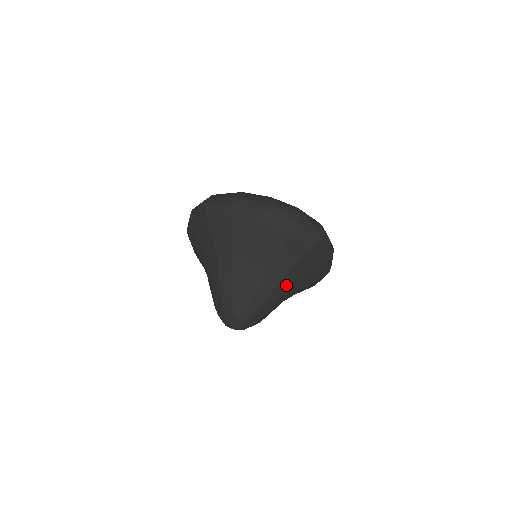
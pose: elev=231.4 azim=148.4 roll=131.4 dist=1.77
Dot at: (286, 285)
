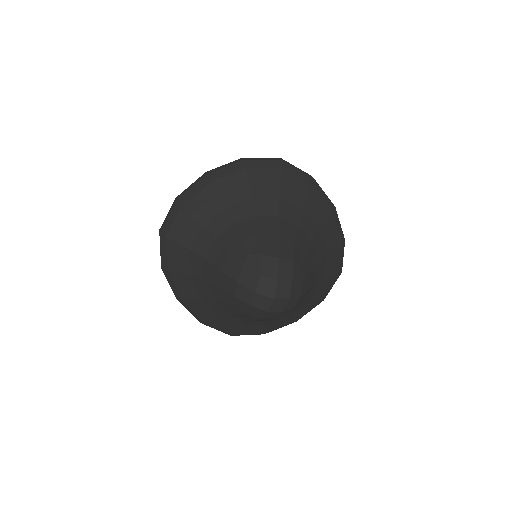
Dot at: (291, 222)
